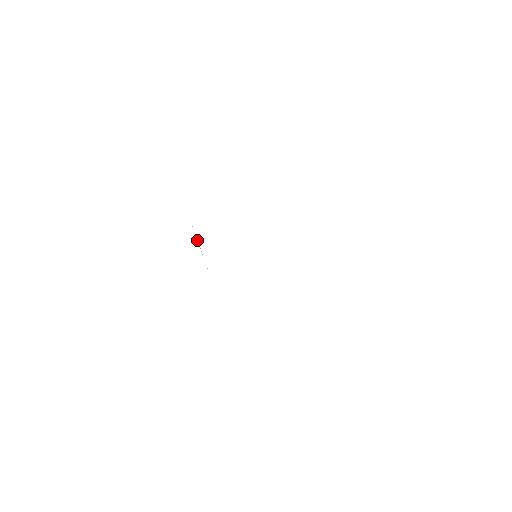
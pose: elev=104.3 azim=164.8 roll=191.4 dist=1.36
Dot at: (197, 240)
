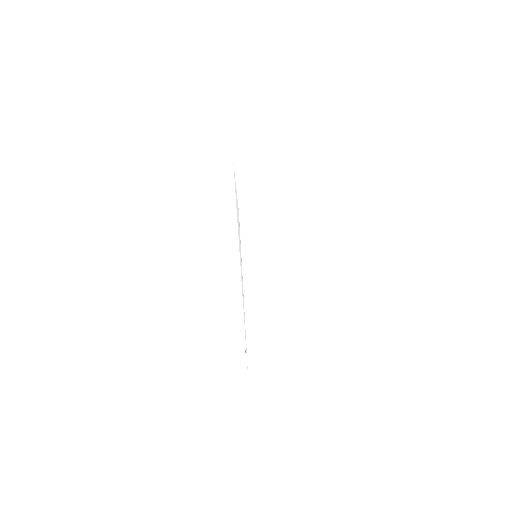
Dot at: occluded
